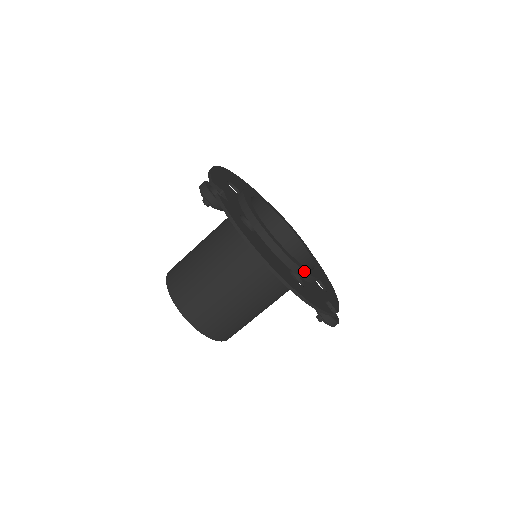
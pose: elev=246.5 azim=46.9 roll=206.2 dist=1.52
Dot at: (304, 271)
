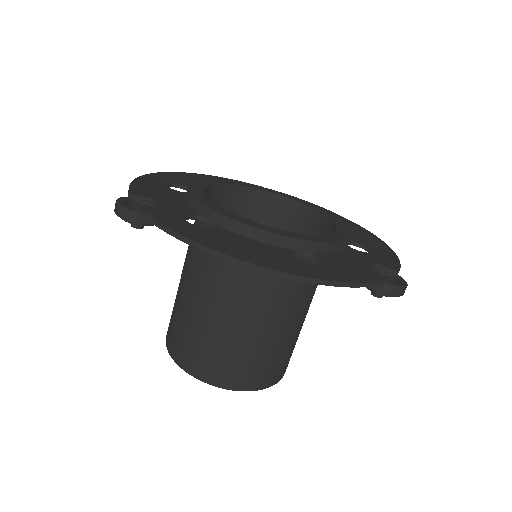
Dot at: (314, 242)
